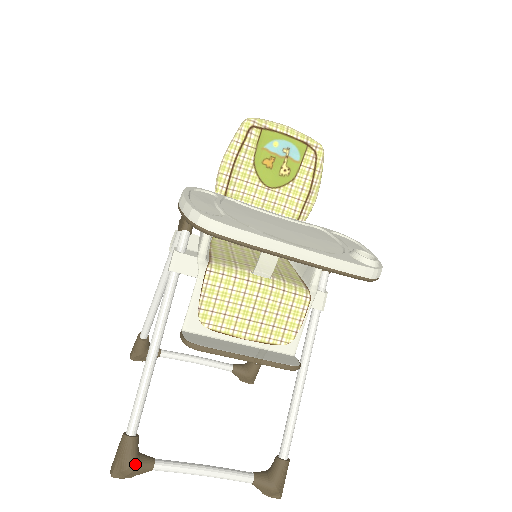
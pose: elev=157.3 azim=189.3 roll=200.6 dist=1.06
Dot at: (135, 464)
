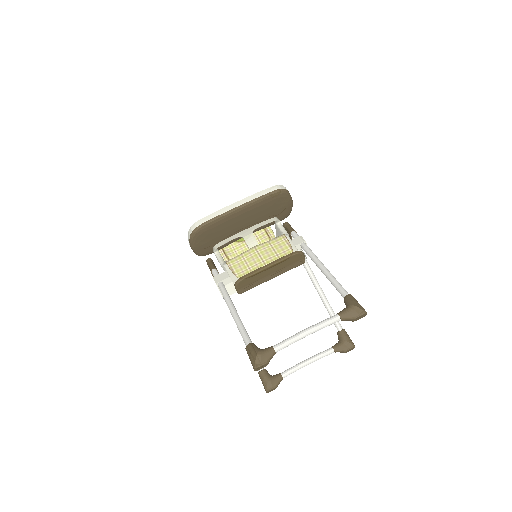
Dot at: (260, 350)
